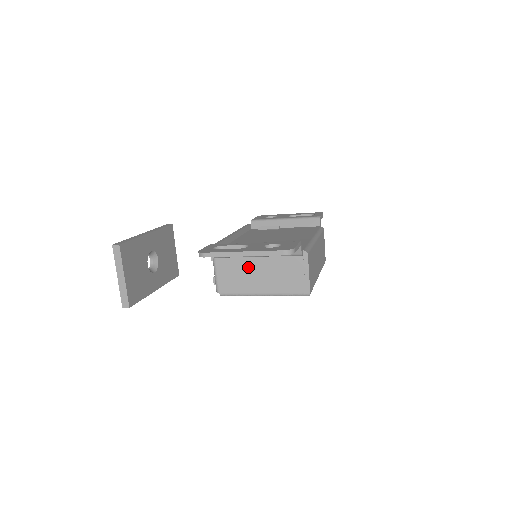
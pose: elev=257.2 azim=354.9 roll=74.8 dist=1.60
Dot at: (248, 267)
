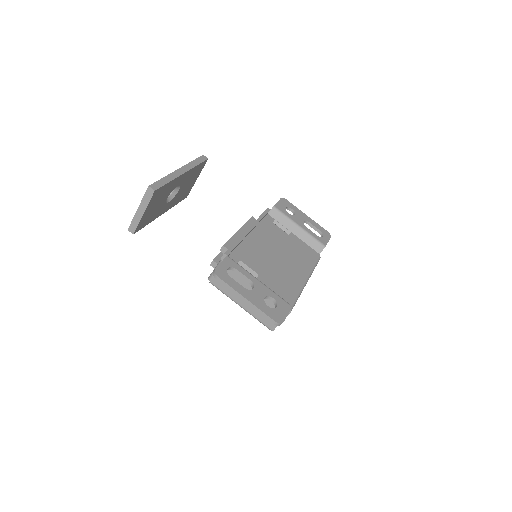
Dot at: (244, 285)
